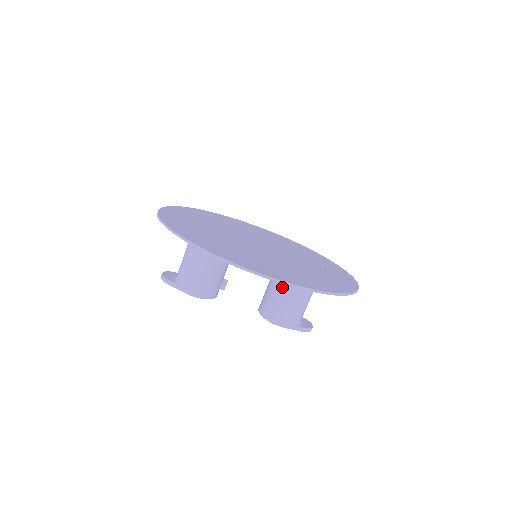
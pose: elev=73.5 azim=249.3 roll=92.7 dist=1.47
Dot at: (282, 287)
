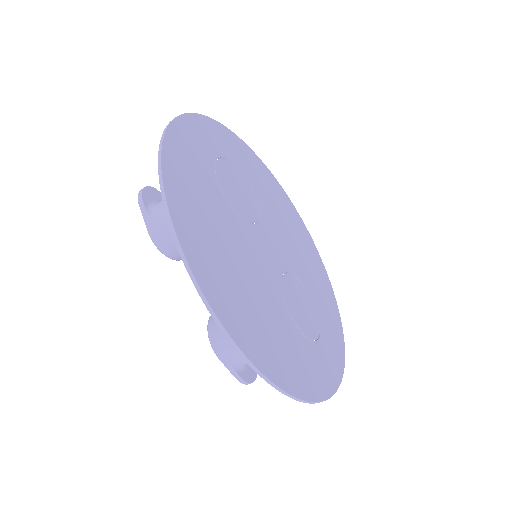
Dot at: occluded
